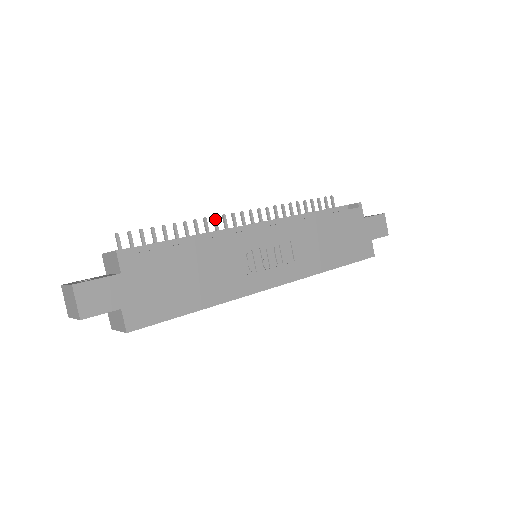
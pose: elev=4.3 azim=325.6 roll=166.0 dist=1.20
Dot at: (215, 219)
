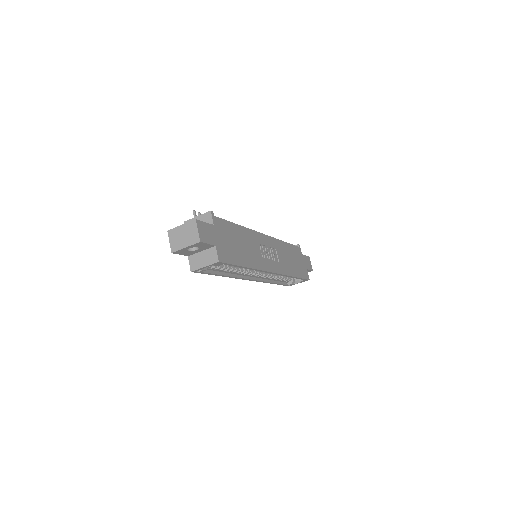
Dot at: occluded
